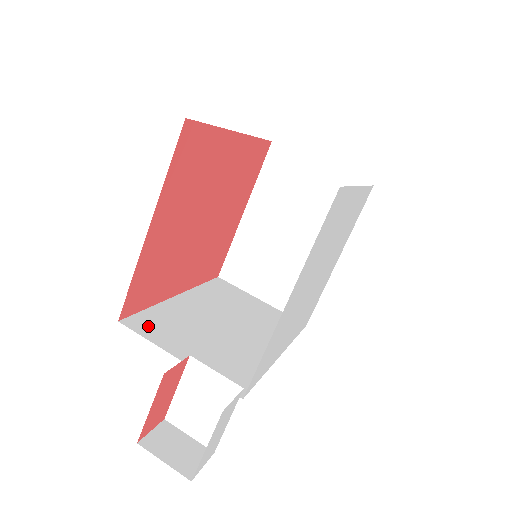
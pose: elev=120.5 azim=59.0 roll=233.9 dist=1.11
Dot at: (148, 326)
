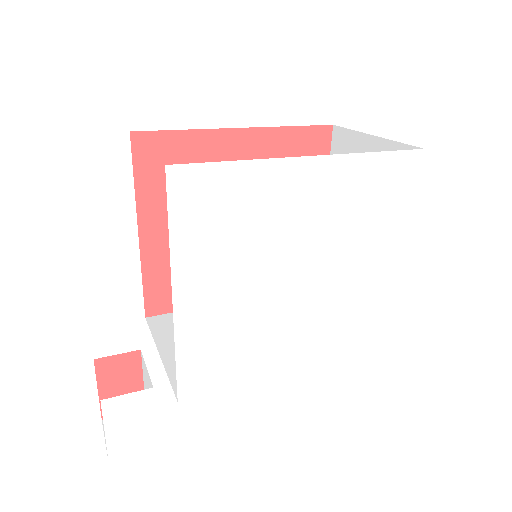
Dot at: (168, 324)
